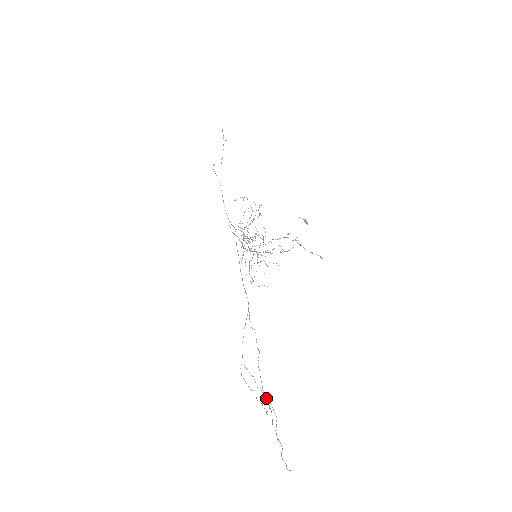
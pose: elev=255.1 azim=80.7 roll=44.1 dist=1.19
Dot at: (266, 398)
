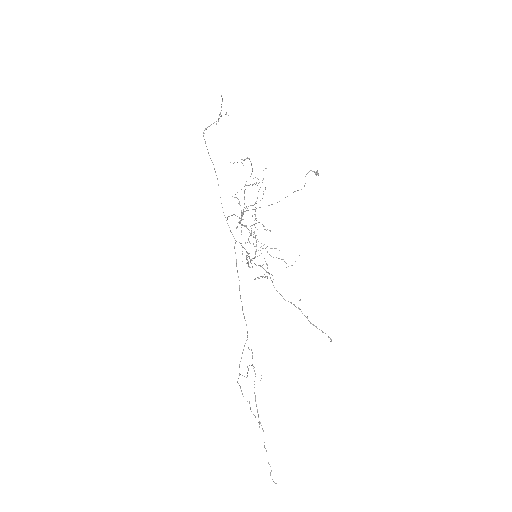
Dot at: (260, 422)
